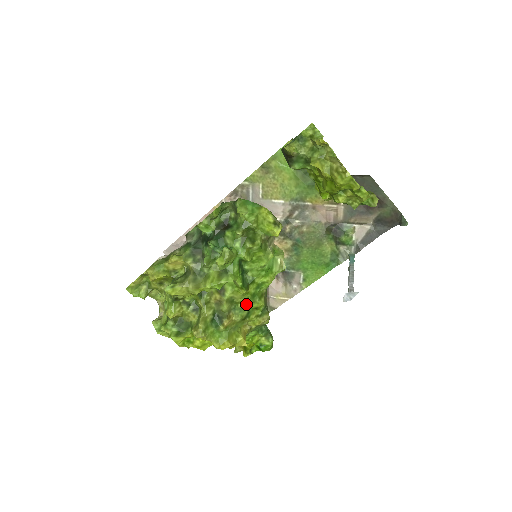
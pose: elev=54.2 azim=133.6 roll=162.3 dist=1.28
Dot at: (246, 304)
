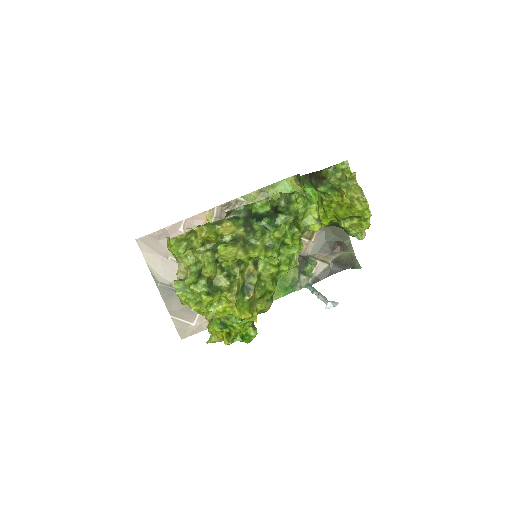
Dot at: (267, 284)
